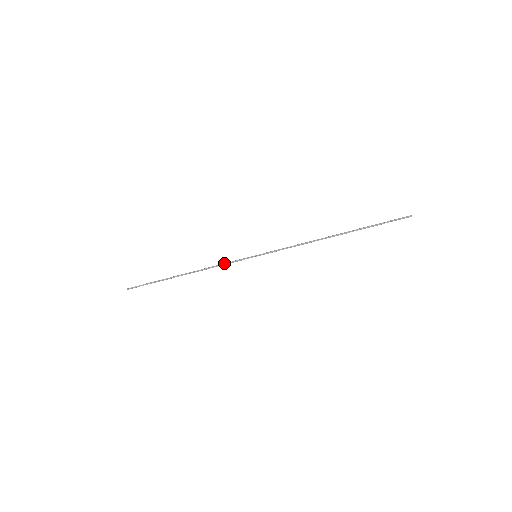
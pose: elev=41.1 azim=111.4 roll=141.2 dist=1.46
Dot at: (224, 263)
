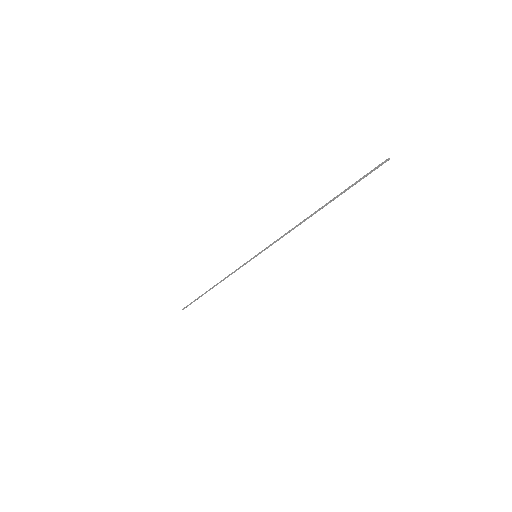
Dot at: (235, 271)
